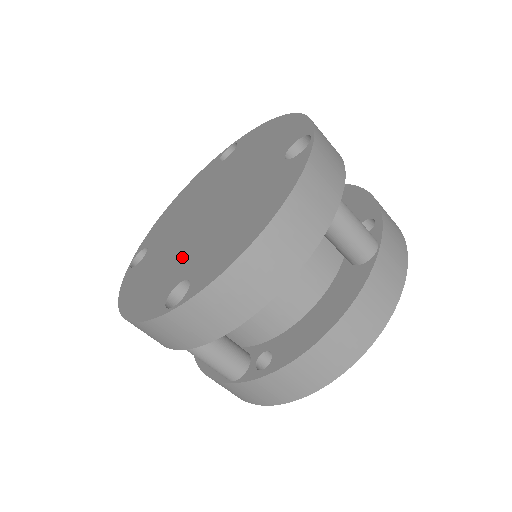
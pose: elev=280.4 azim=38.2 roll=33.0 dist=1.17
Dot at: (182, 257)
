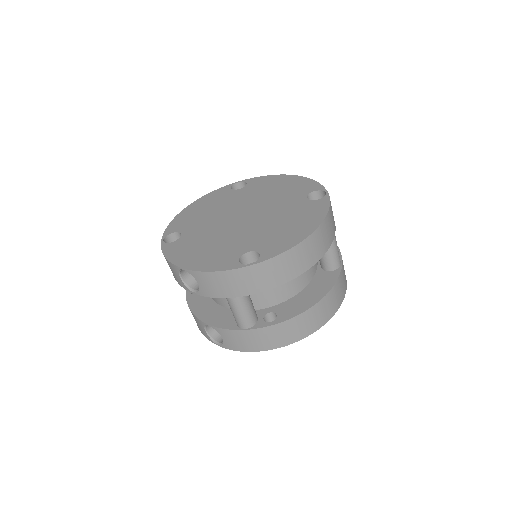
Dot at: (236, 240)
